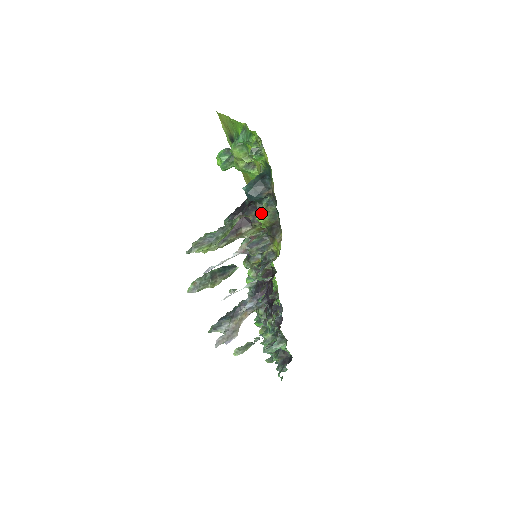
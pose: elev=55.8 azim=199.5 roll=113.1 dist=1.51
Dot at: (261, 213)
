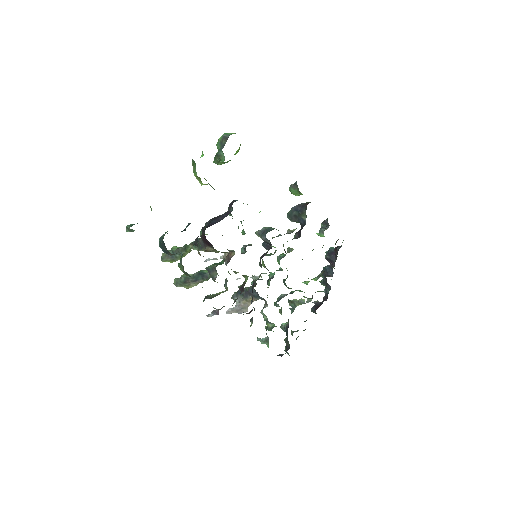
Dot at: (179, 264)
